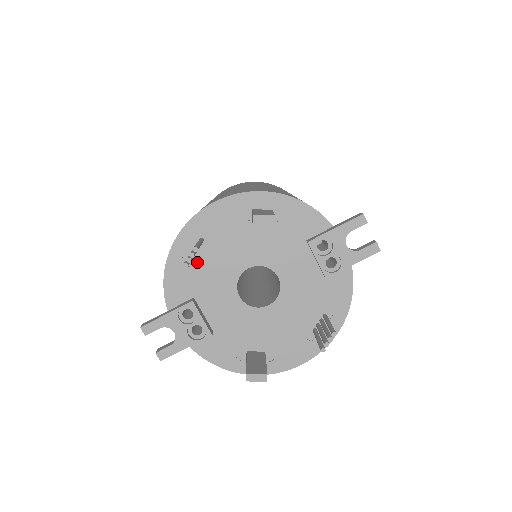
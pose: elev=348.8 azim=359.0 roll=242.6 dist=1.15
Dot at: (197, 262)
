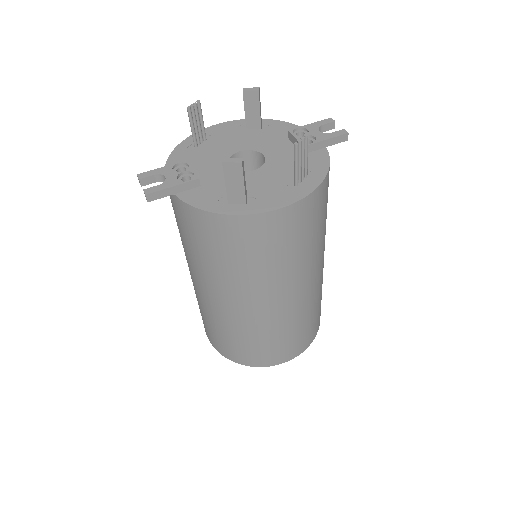
Dot at: (198, 149)
